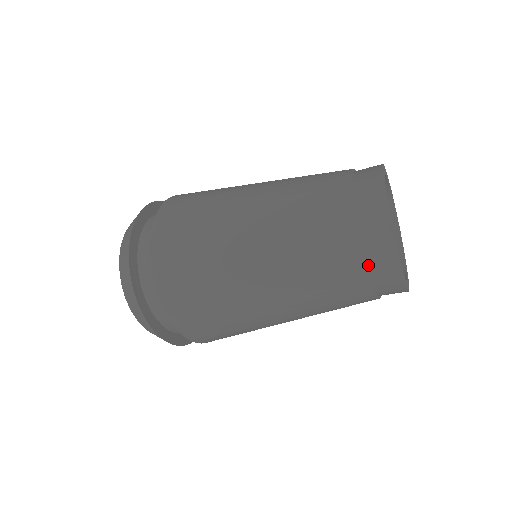
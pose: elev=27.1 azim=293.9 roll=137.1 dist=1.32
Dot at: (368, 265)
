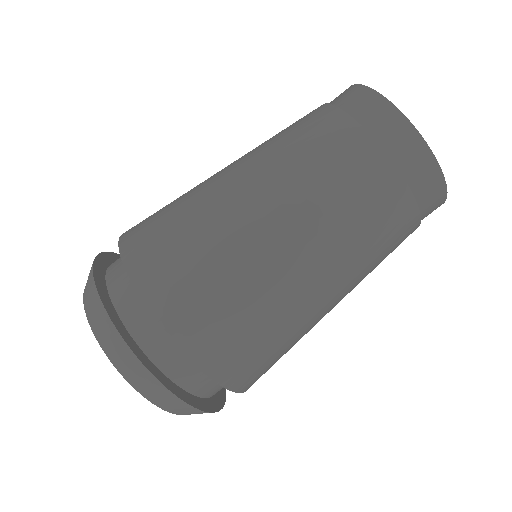
Dot at: (373, 136)
